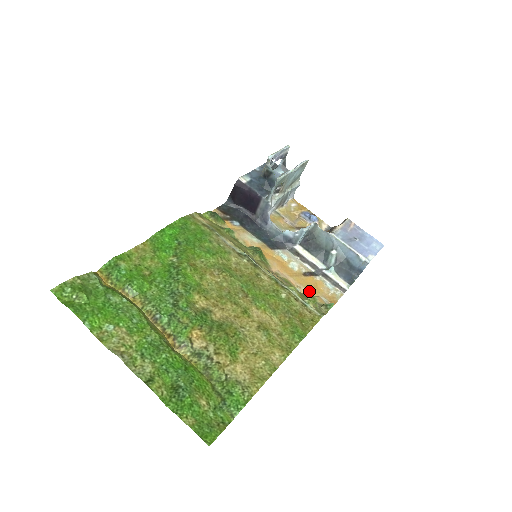
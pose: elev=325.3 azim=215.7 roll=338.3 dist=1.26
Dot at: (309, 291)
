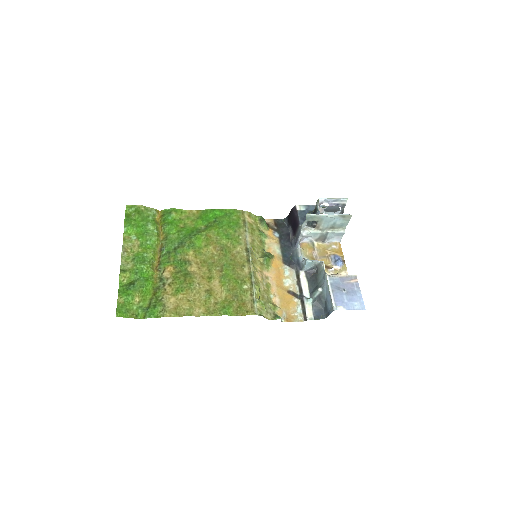
Dot at: (279, 302)
